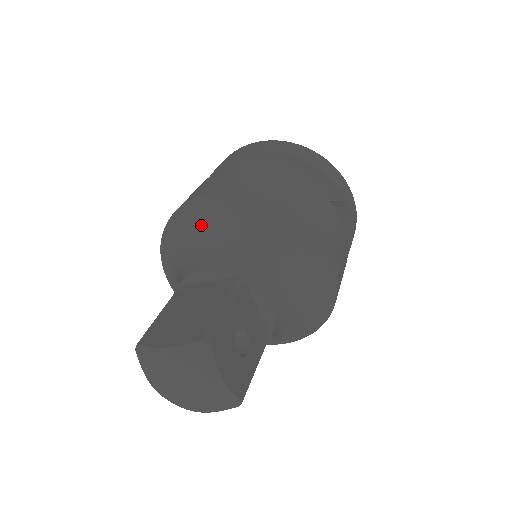
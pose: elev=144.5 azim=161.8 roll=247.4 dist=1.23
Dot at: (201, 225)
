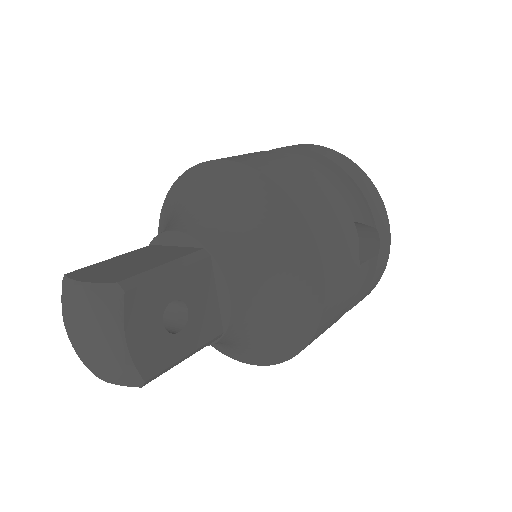
Dot at: (198, 191)
